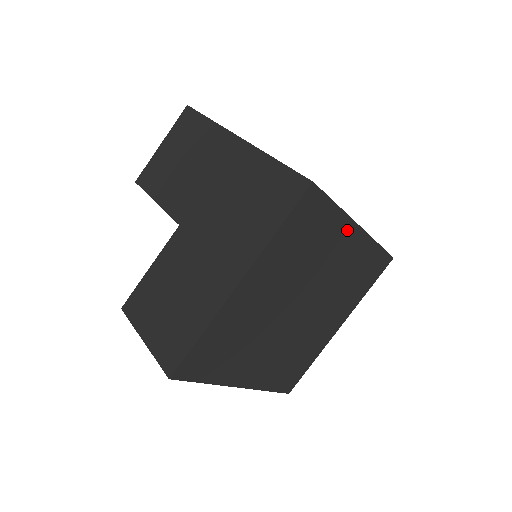
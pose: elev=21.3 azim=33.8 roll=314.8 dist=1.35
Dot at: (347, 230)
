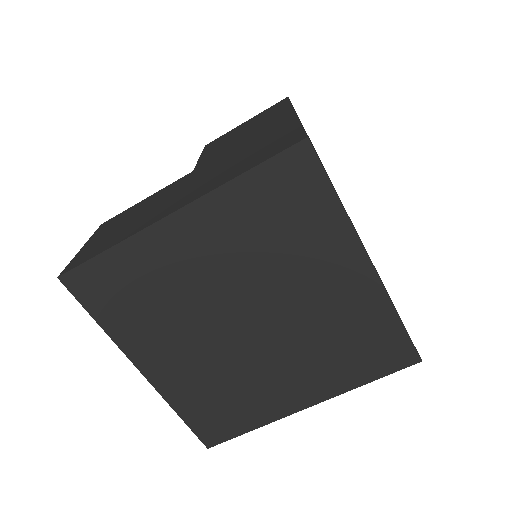
Dot at: (349, 252)
